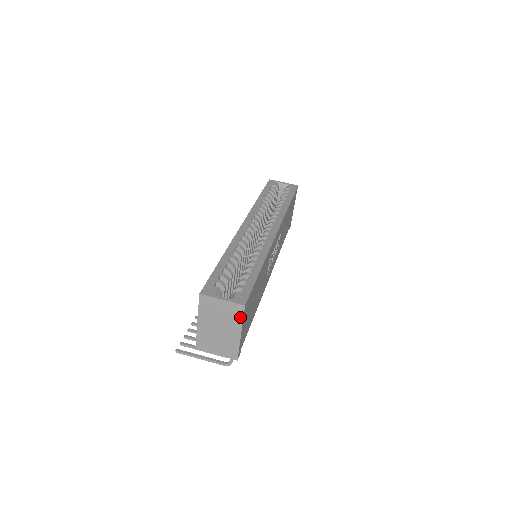
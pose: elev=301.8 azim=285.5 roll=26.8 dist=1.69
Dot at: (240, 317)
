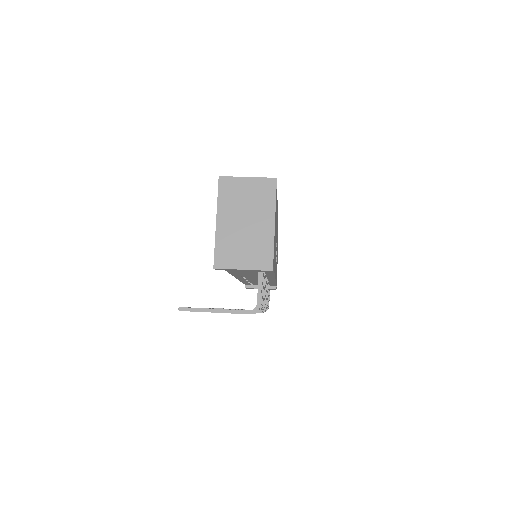
Dot at: (272, 197)
